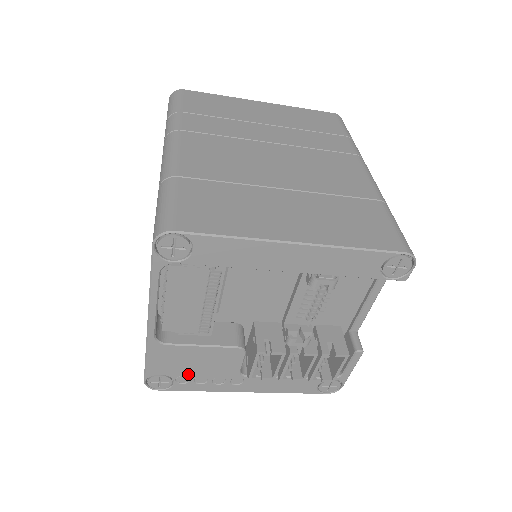
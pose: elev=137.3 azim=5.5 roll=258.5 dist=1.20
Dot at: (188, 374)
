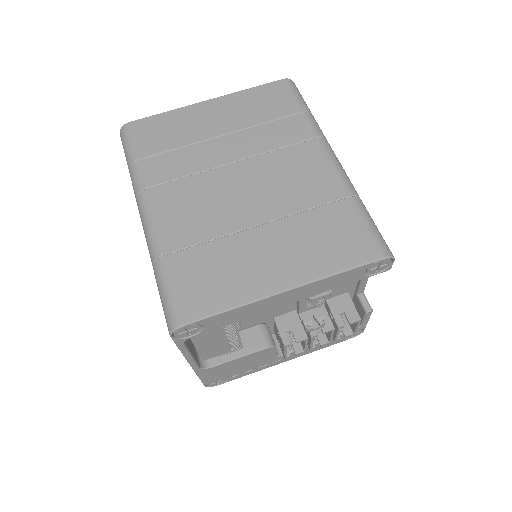
Dot at: (236, 371)
